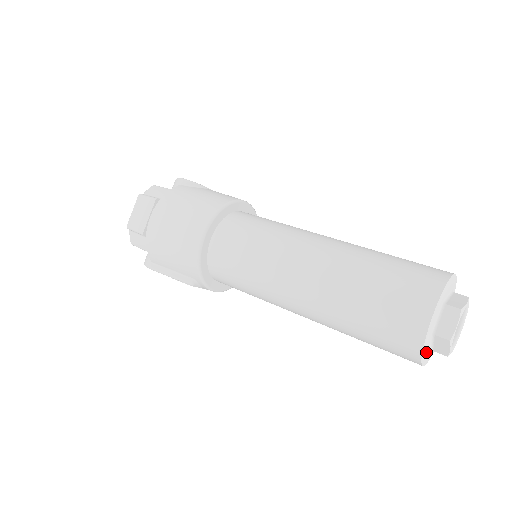
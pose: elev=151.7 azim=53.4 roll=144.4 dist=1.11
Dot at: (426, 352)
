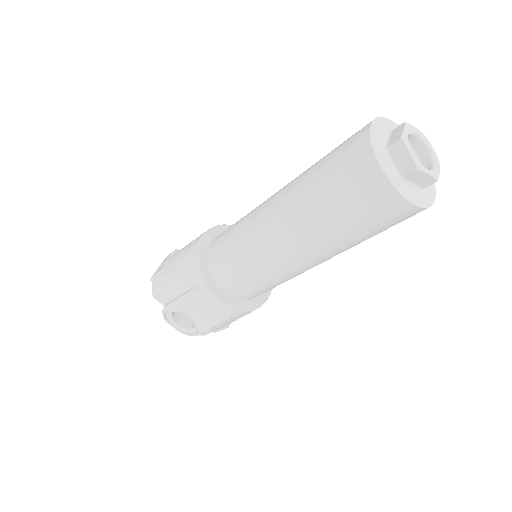
Dot at: (387, 165)
